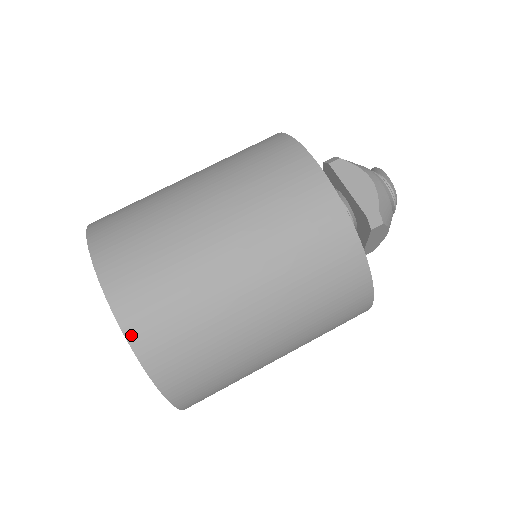
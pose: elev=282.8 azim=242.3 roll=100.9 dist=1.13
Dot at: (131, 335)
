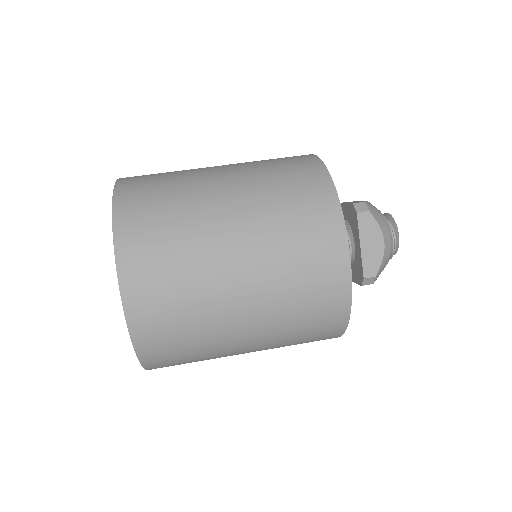
Dot at: (137, 340)
